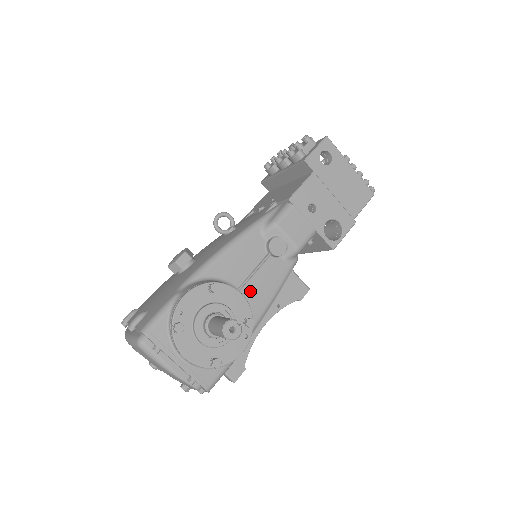
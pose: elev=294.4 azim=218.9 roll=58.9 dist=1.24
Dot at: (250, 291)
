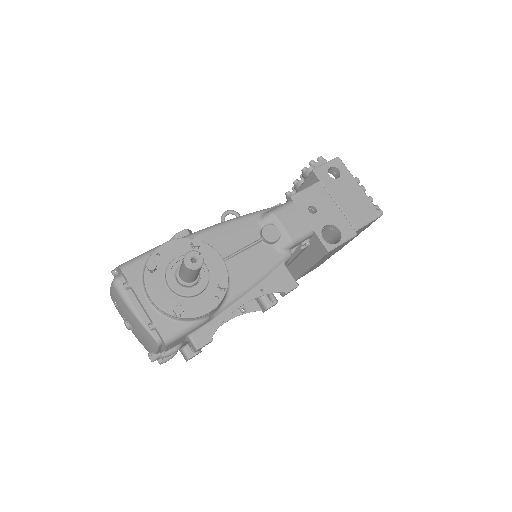
Dot at: (235, 266)
